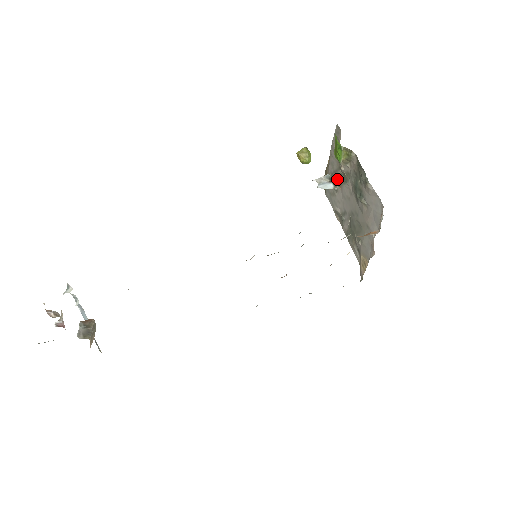
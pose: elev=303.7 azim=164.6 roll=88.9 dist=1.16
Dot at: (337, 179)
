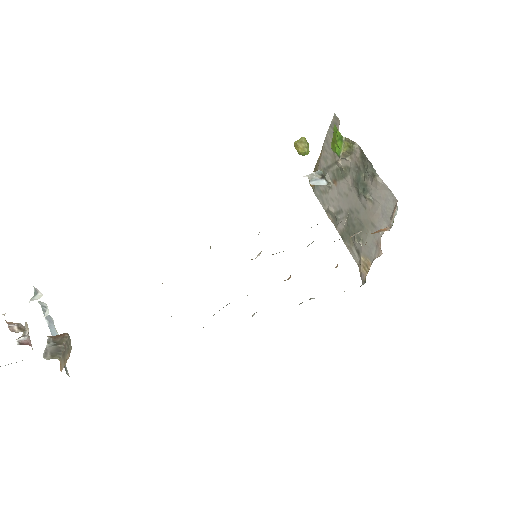
Dot at: (331, 175)
